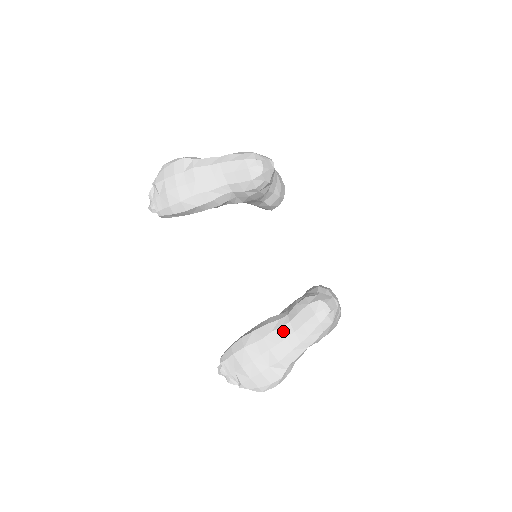
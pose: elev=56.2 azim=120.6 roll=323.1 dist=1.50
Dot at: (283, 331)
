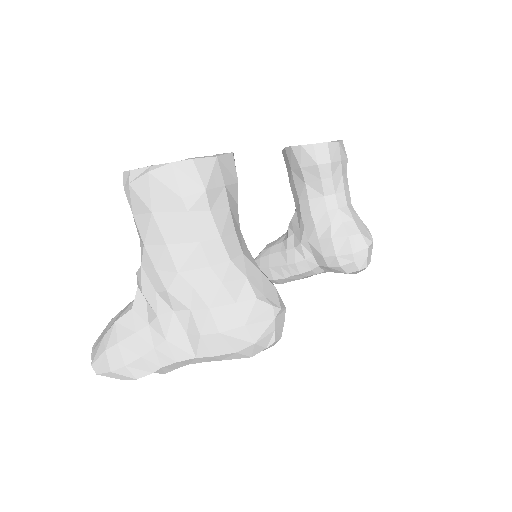
Dot at: occluded
